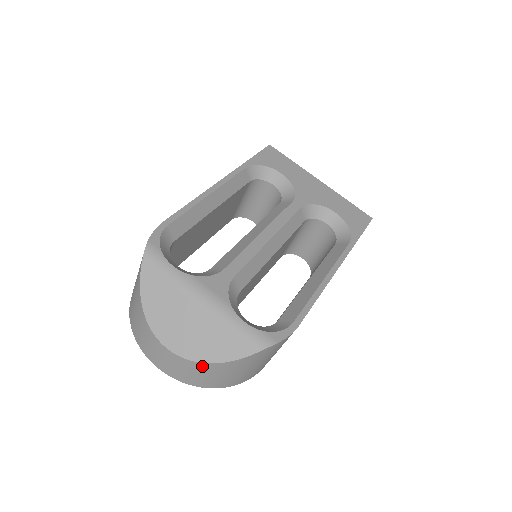
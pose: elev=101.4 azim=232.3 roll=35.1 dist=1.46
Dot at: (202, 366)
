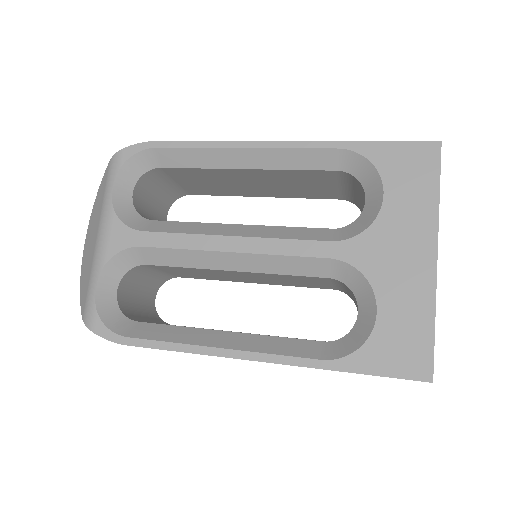
Dot at: occluded
